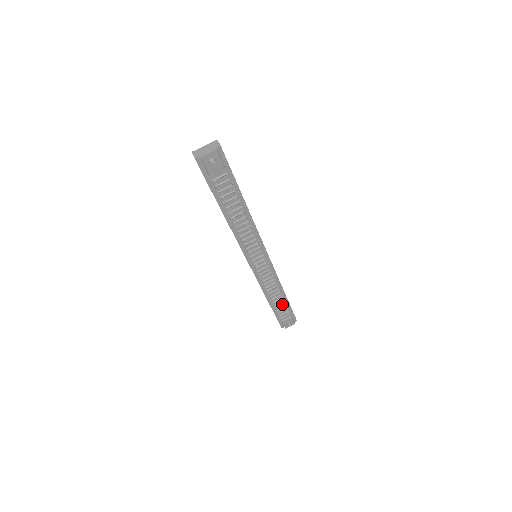
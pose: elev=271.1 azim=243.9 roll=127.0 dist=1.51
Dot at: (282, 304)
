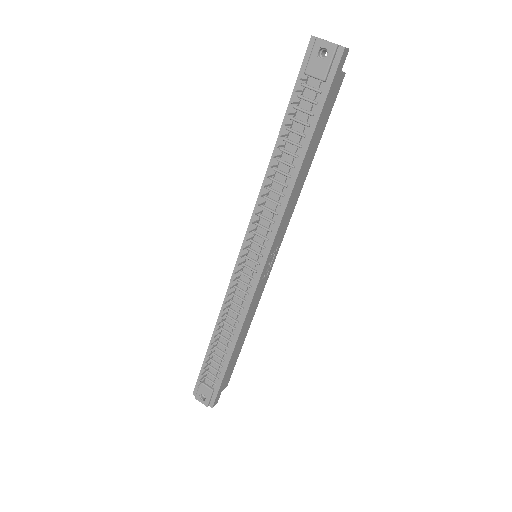
Dot at: (221, 357)
